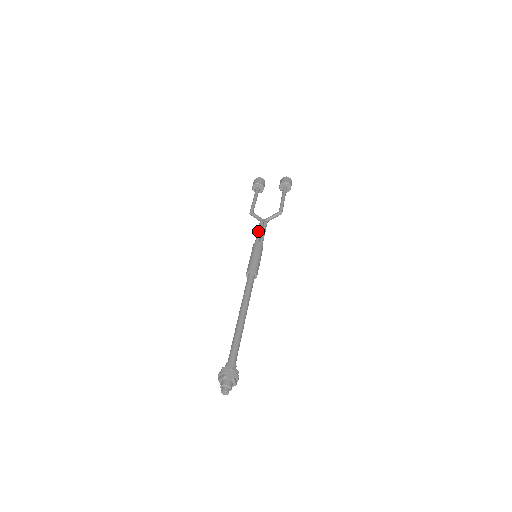
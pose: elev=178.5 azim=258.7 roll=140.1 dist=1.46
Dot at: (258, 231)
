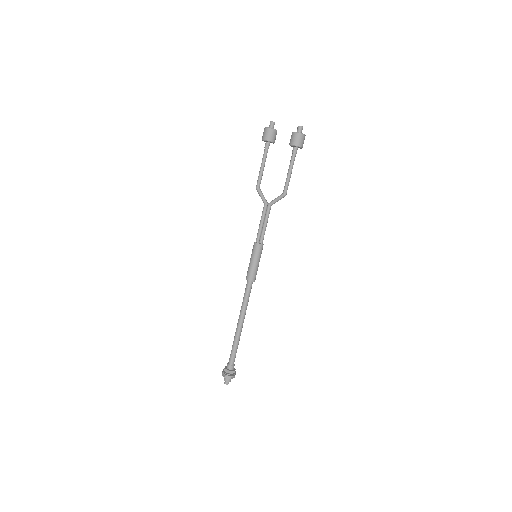
Dot at: (260, 223)
